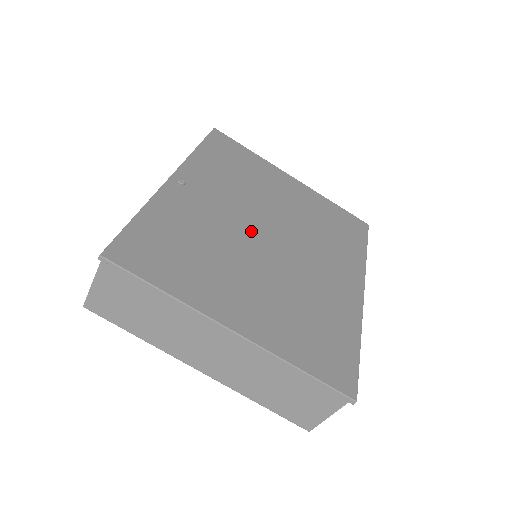
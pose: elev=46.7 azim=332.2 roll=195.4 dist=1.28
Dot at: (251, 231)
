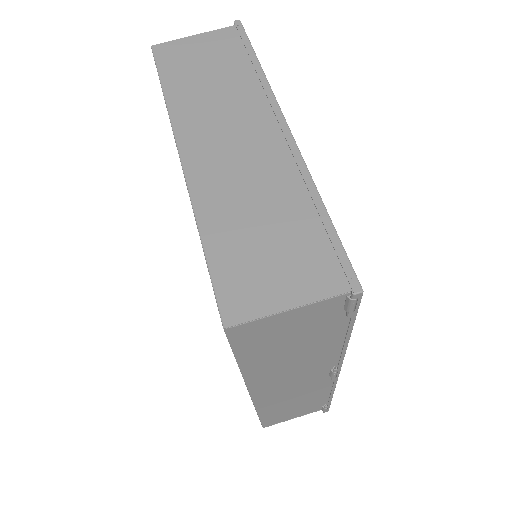
Dot at: occluded
